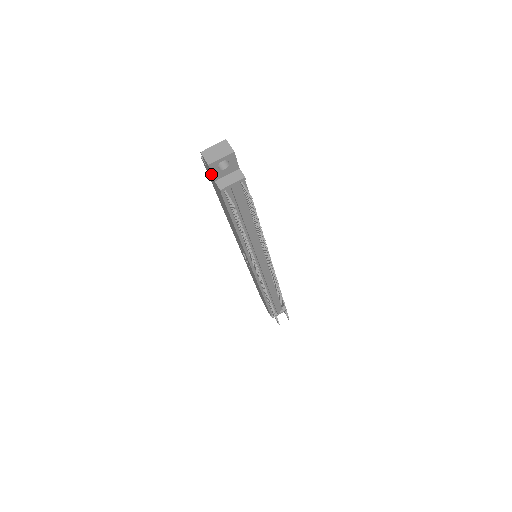
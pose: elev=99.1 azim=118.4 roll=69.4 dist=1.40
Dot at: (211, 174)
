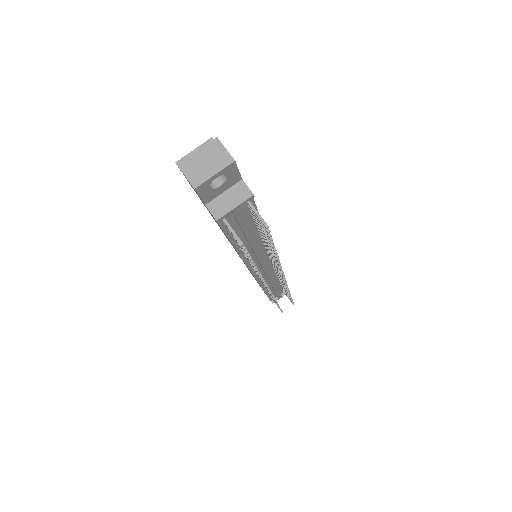
Dot at: occluded
